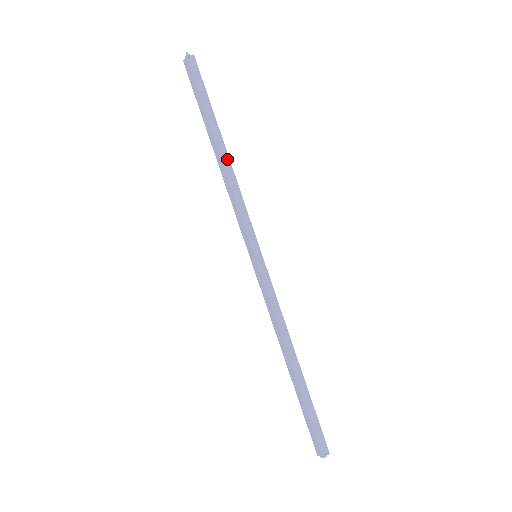
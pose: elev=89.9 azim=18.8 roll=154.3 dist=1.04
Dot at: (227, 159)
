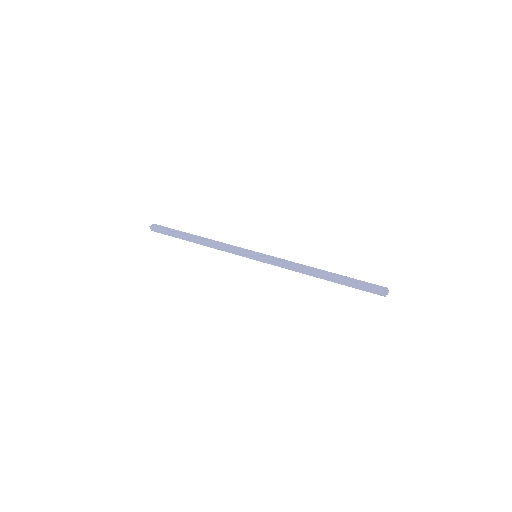
Dot at: occluded
